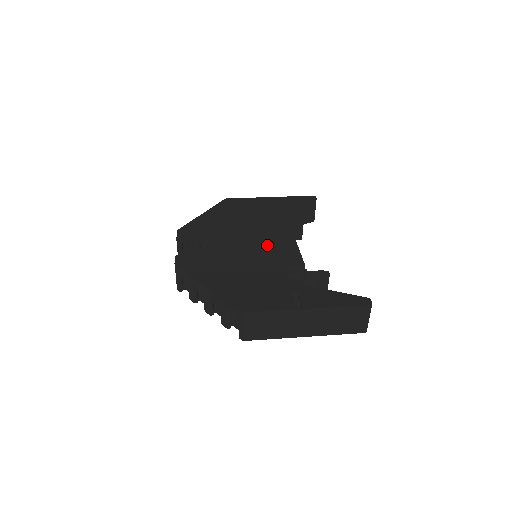
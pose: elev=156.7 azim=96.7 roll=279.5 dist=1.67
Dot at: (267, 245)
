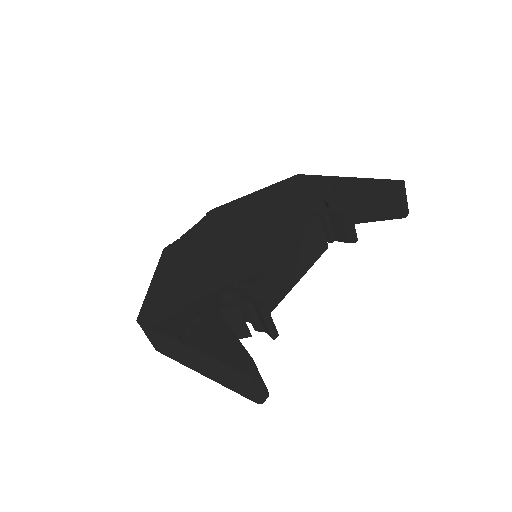
Dot at: (255, 247)
